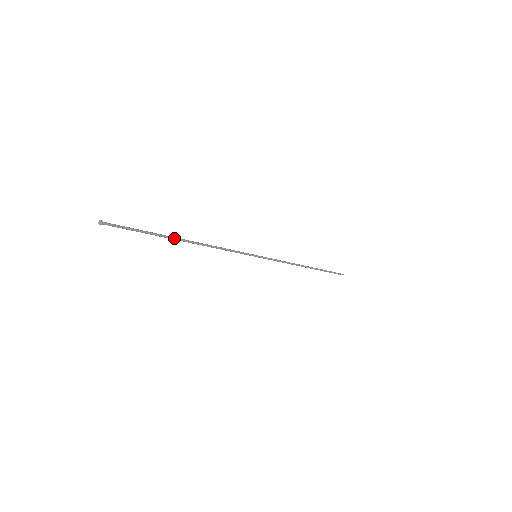
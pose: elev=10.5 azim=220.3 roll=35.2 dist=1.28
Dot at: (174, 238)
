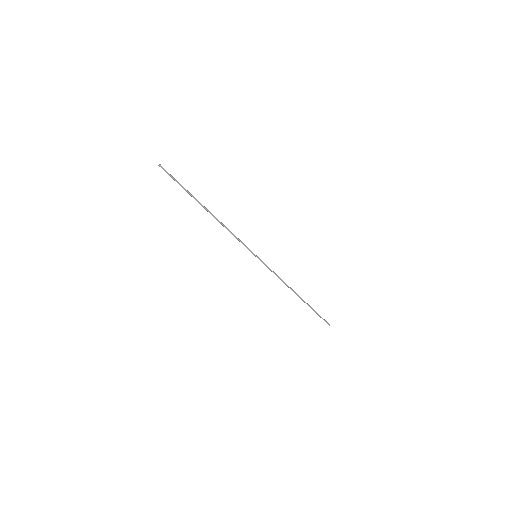
Dot at: occluded
